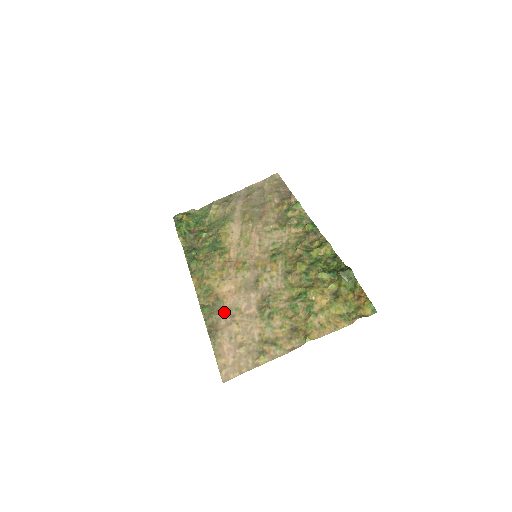
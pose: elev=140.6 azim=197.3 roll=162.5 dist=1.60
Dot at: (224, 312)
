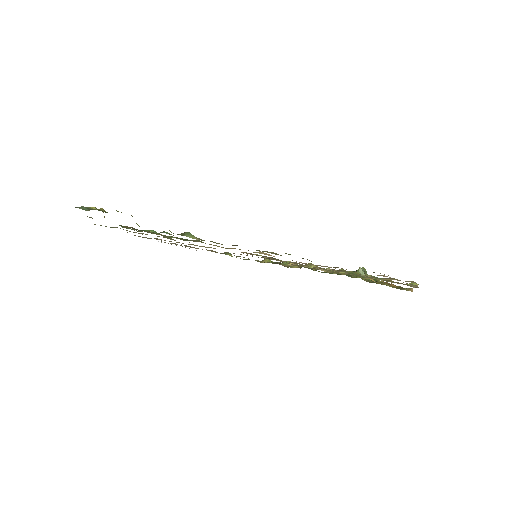
Dot at: occluded
